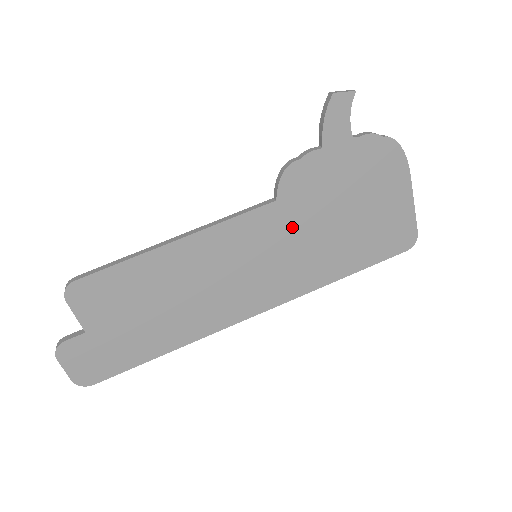
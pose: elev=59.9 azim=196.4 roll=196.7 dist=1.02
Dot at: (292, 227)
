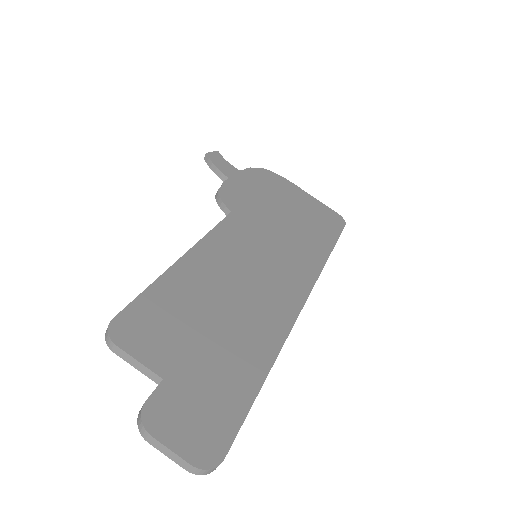
Dot at: (259, 226)
